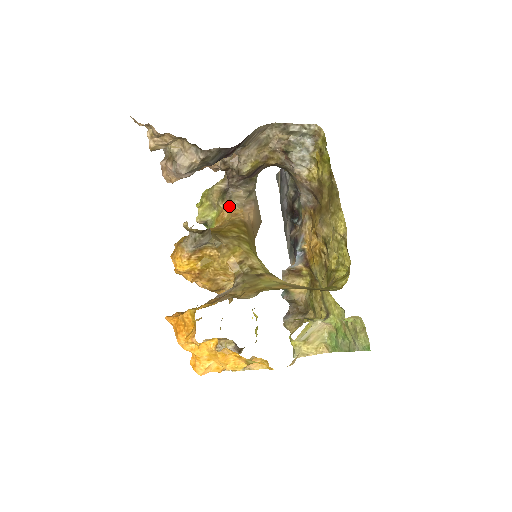
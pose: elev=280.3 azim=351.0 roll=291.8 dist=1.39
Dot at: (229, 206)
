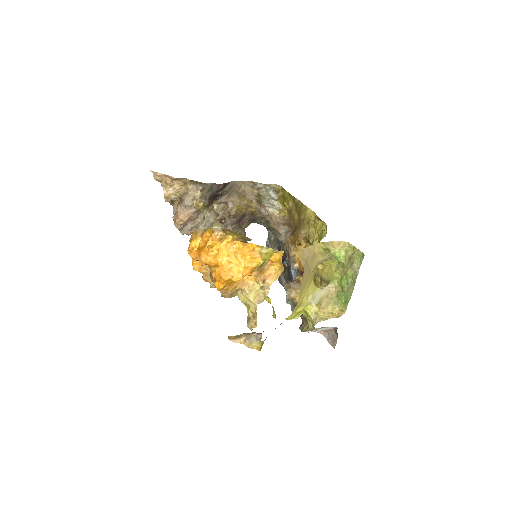
Dot at: occluded
